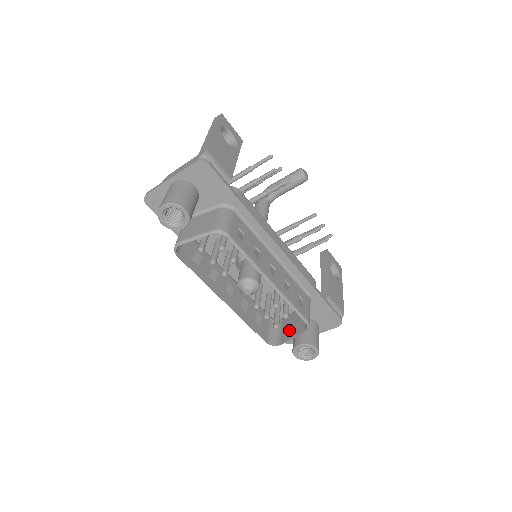
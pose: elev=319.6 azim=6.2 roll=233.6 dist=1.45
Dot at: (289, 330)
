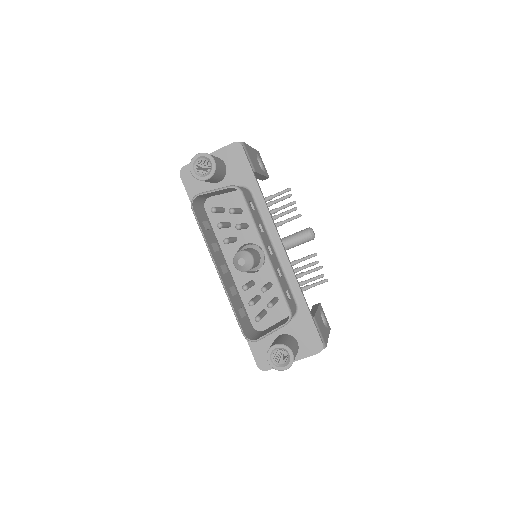
Dot at: (269, 330)
